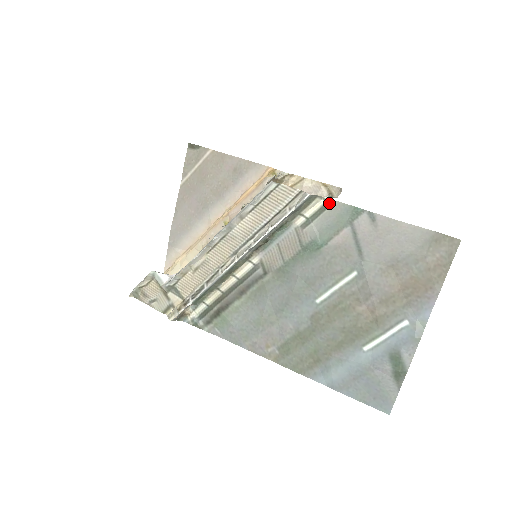
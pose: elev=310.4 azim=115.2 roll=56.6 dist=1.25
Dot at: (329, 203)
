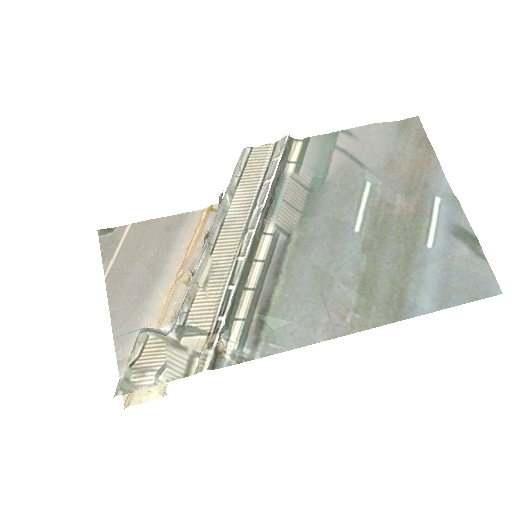
Dot at: (306, 141)
